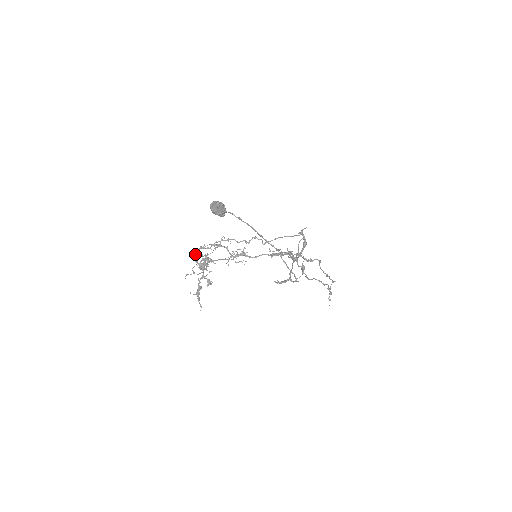
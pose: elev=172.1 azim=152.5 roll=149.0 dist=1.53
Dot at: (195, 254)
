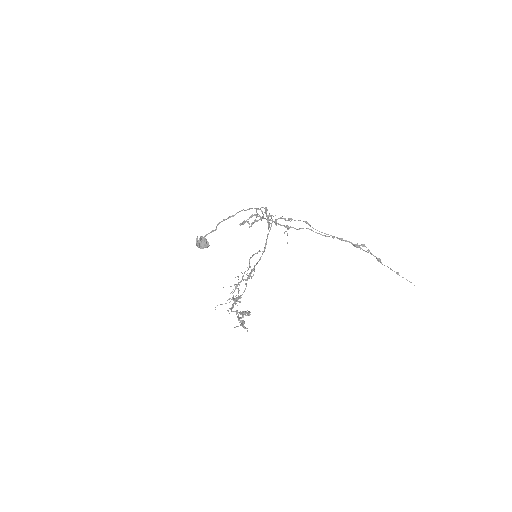
Dot at: (231, 310)
